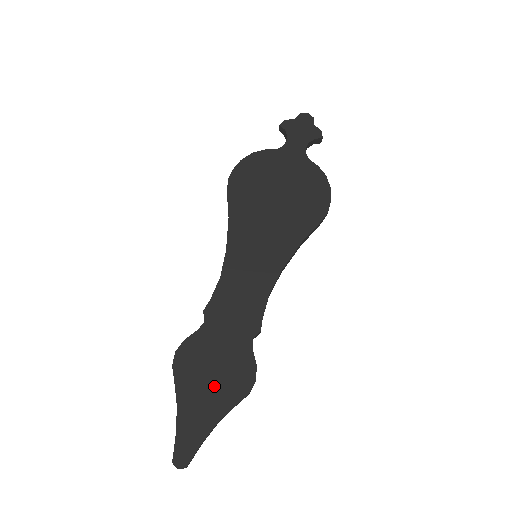
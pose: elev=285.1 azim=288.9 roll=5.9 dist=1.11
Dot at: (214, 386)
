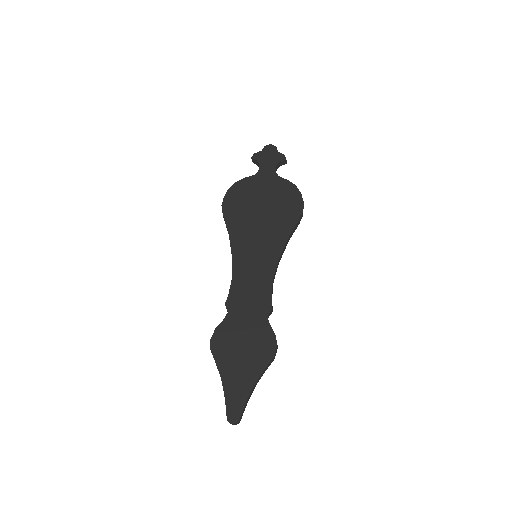
Dot at: (246, 357)
